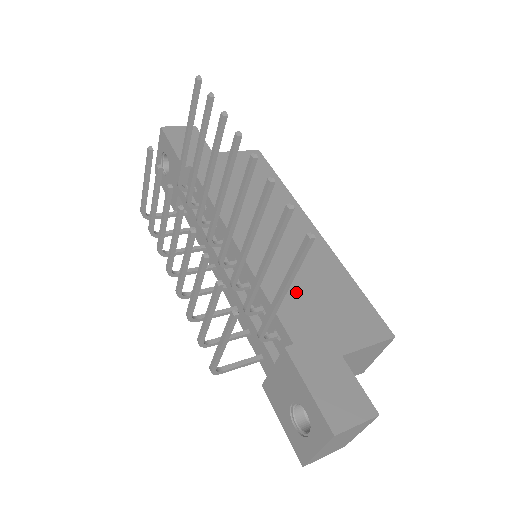
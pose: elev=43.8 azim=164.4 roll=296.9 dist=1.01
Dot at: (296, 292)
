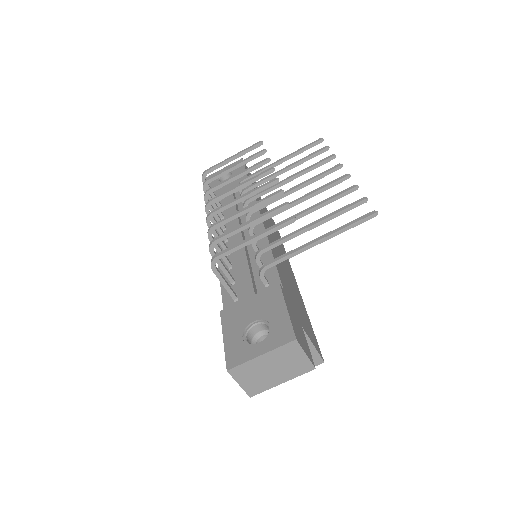
Dot at: (286, 280)
